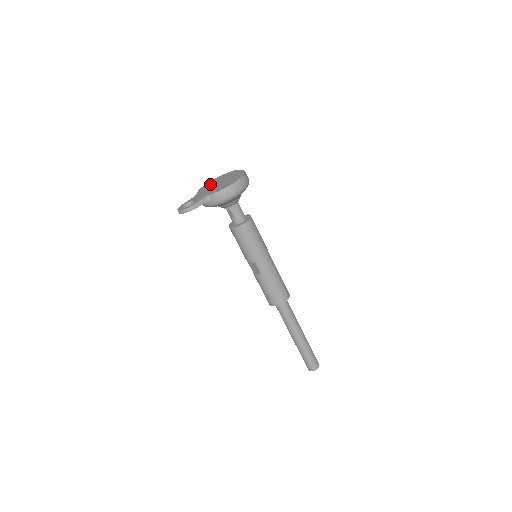
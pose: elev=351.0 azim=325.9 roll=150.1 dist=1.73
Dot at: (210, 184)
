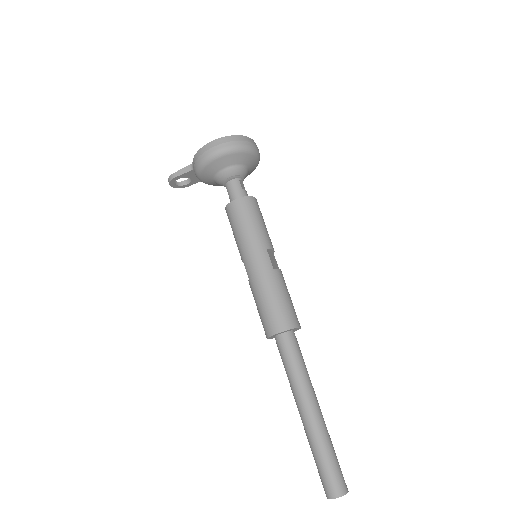
Dot at: occluded
